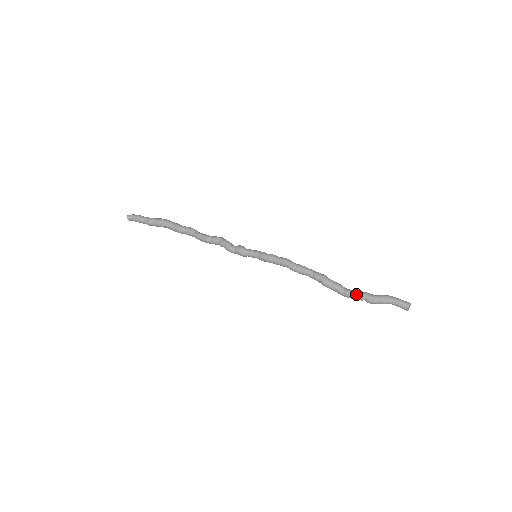
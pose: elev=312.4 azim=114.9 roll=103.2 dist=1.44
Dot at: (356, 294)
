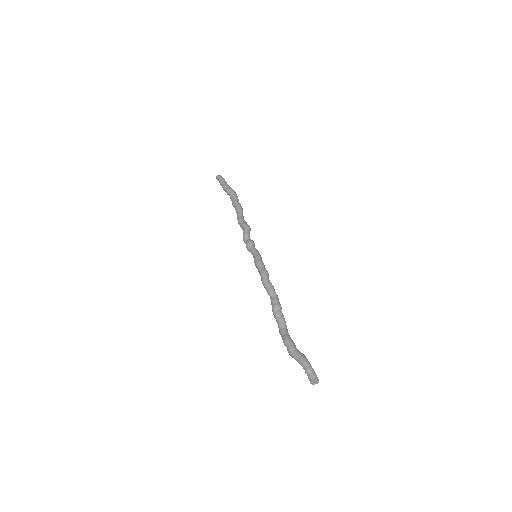
Dot at: (283, 338)
